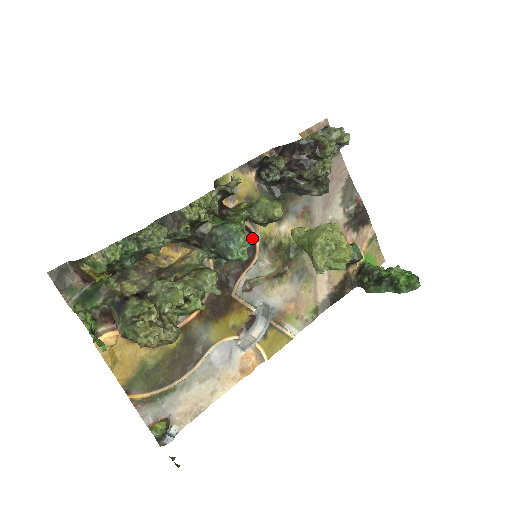
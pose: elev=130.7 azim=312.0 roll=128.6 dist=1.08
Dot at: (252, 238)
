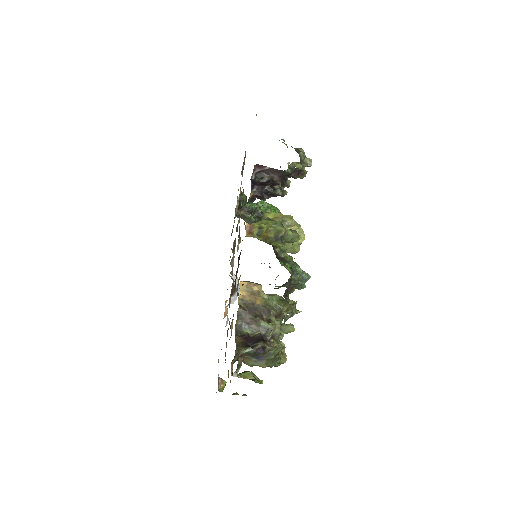
Dot at: occluded
